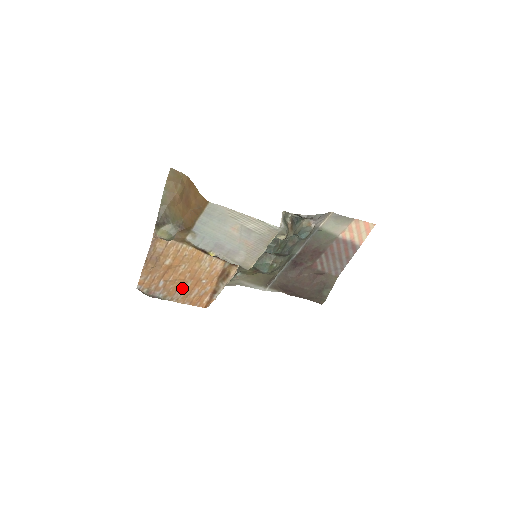
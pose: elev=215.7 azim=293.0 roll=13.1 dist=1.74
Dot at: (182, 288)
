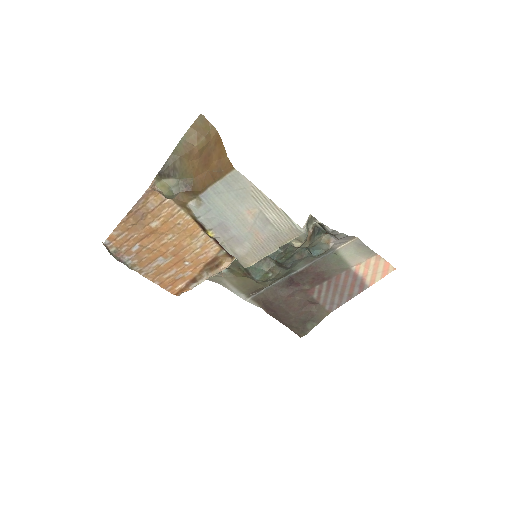
Dot at: (158, 262)
